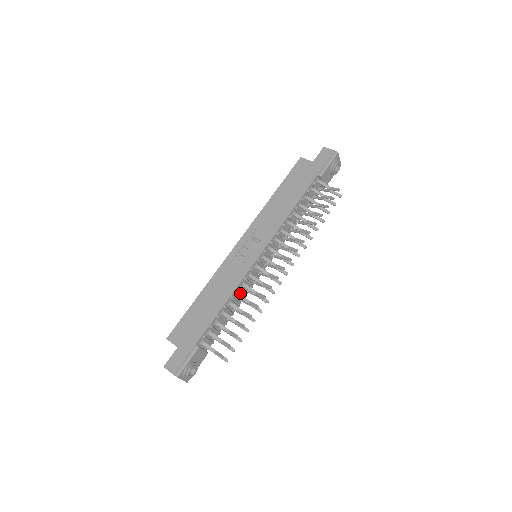
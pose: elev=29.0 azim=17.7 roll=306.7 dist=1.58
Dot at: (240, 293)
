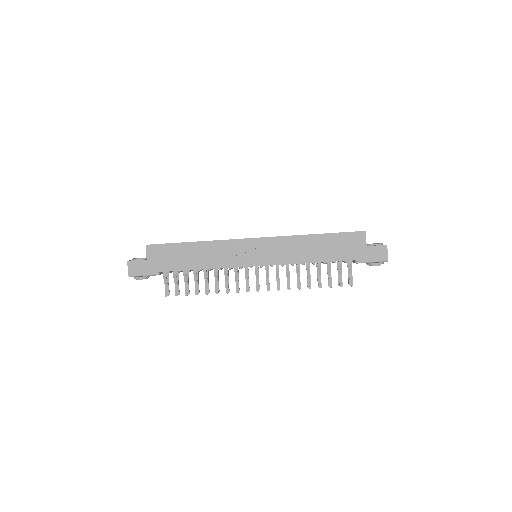
Dot at: occluded
